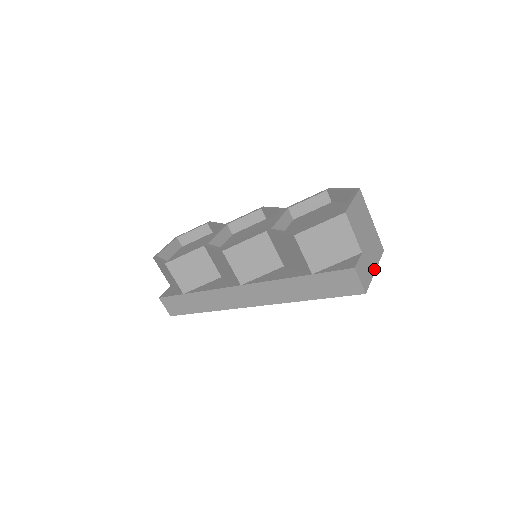
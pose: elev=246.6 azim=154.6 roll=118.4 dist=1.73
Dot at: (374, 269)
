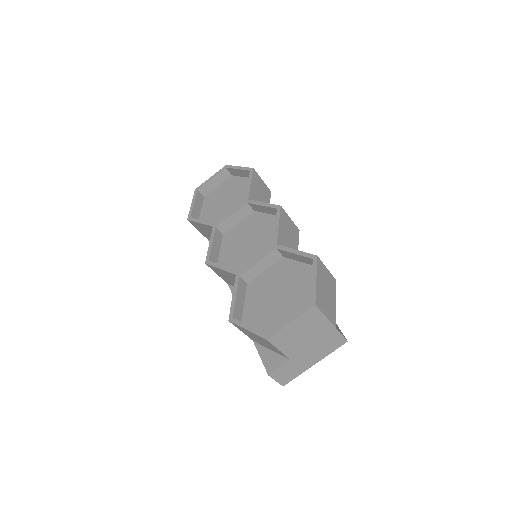
Dot at: (313, 364)
